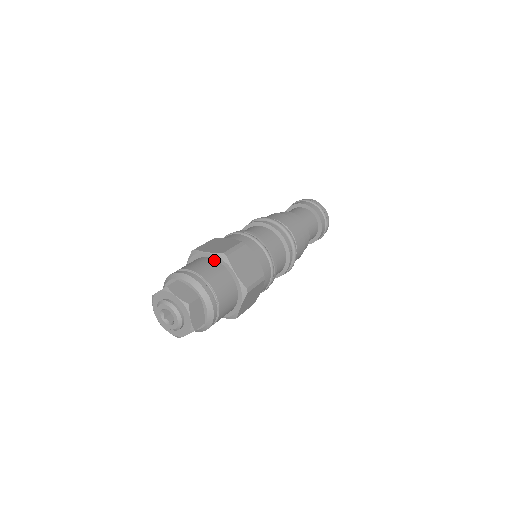
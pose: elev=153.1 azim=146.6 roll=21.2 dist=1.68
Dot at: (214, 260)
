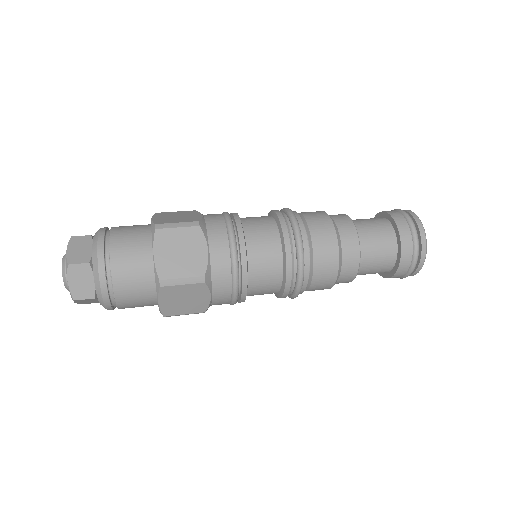
Dot at: (150, 230)
